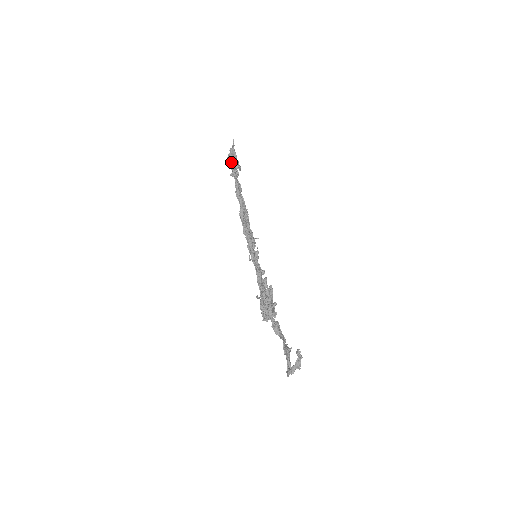
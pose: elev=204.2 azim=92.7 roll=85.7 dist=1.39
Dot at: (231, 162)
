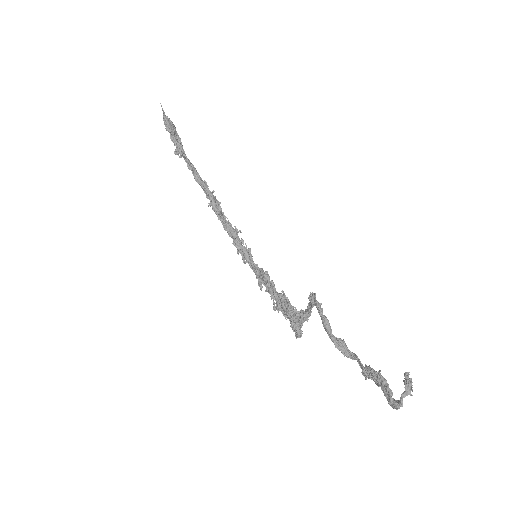
Dot at: (172, 135)
